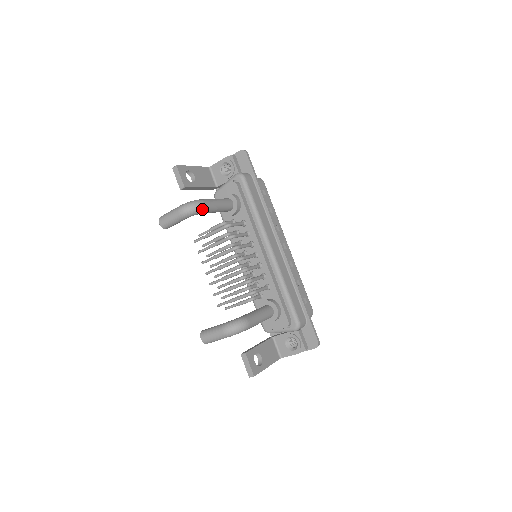
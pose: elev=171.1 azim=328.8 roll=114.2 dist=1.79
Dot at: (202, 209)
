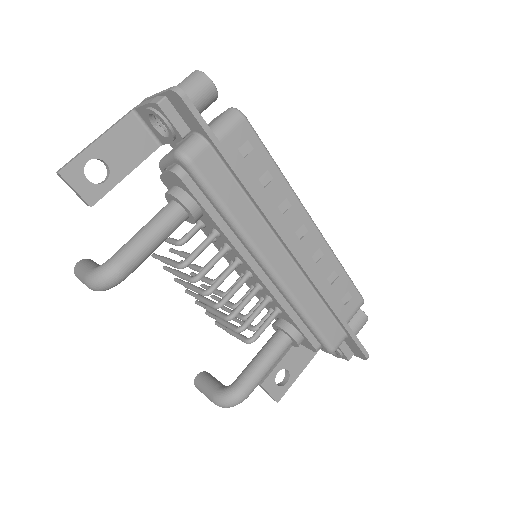
Dot at: (121, 279)
